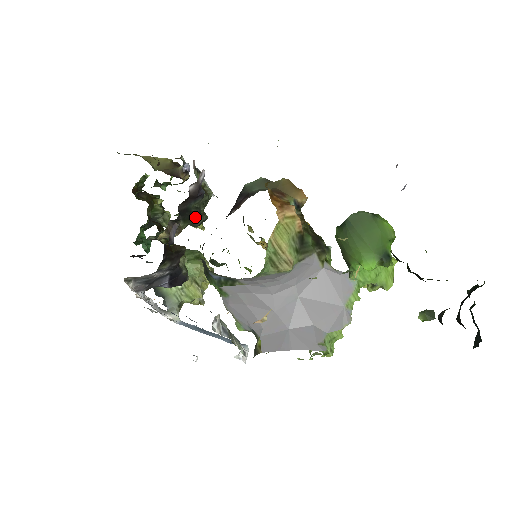
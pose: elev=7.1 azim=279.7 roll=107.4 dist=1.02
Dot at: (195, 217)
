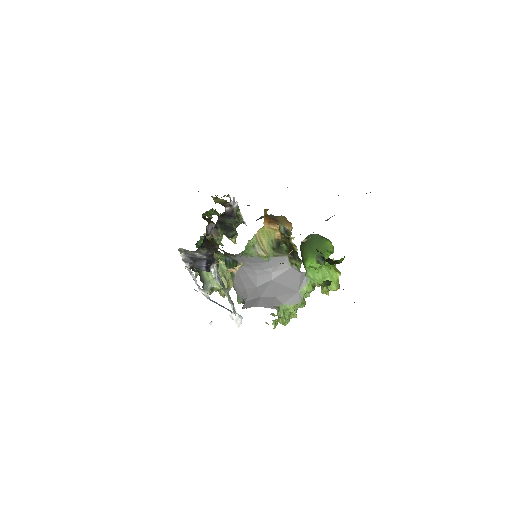
Dot at: (228, 229)
